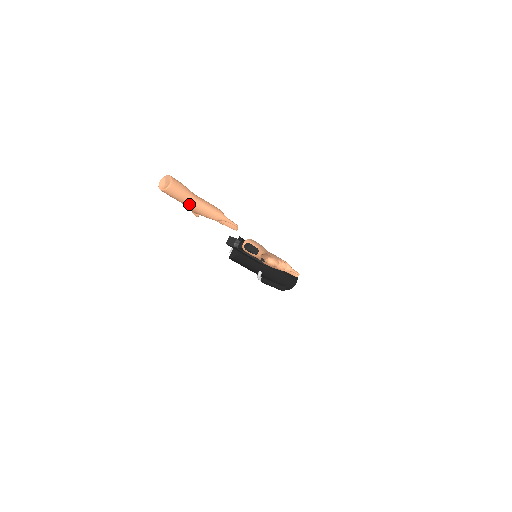
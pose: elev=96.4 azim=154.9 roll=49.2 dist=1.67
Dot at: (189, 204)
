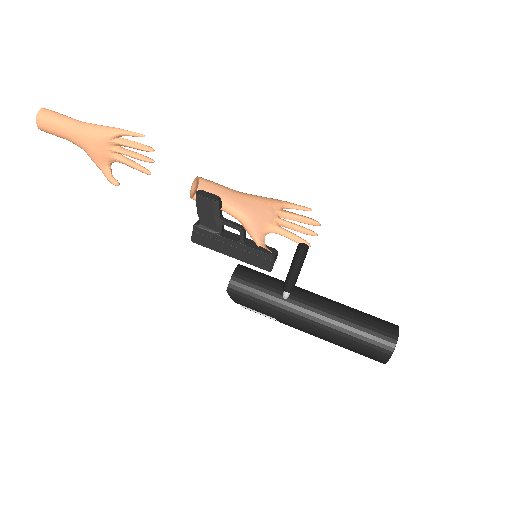
Dot at: (71, 127)
